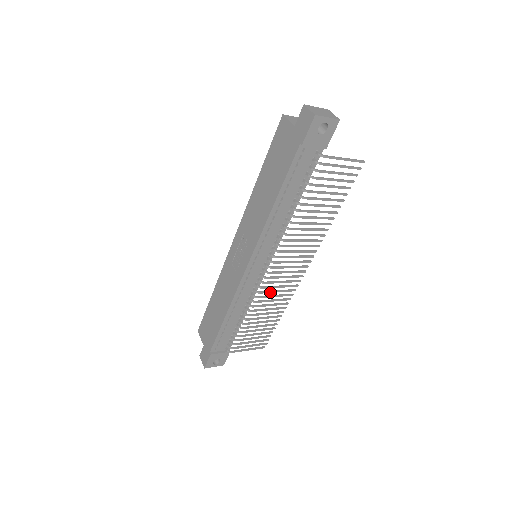
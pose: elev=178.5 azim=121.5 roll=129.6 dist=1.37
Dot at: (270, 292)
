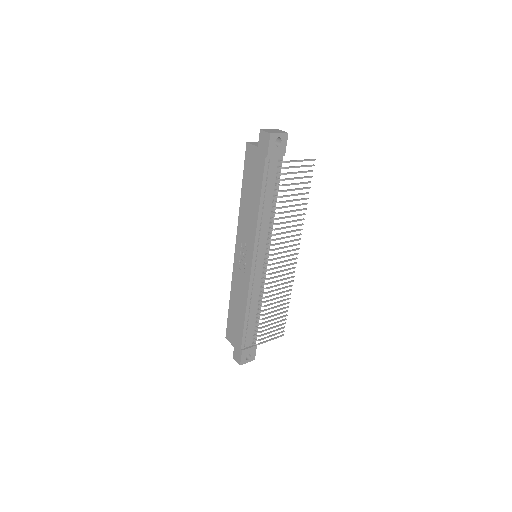
Dot at: (275, 282)
